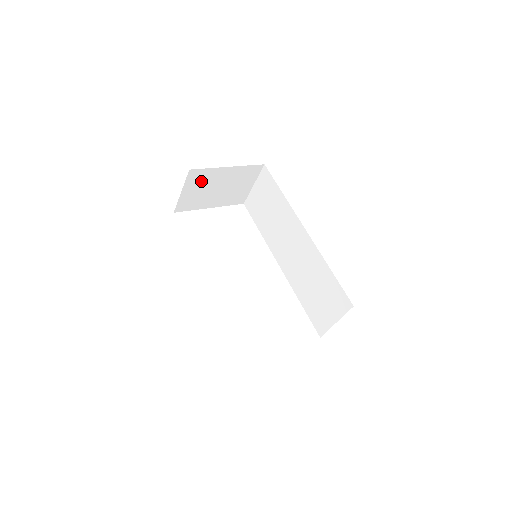
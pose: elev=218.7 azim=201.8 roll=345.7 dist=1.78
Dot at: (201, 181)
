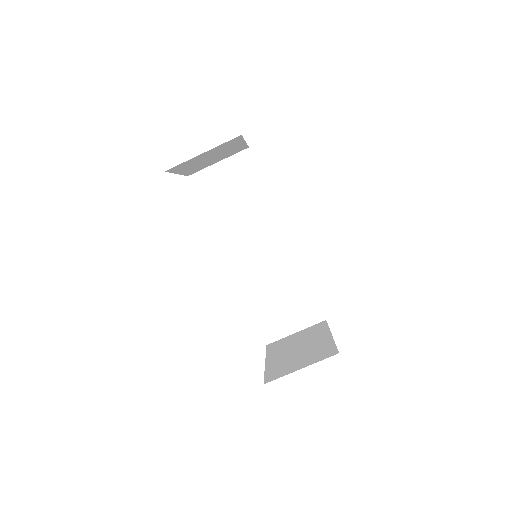
Dot at: (222, 147)
